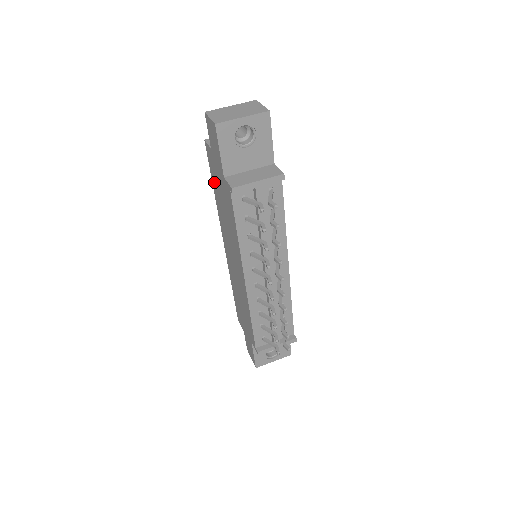
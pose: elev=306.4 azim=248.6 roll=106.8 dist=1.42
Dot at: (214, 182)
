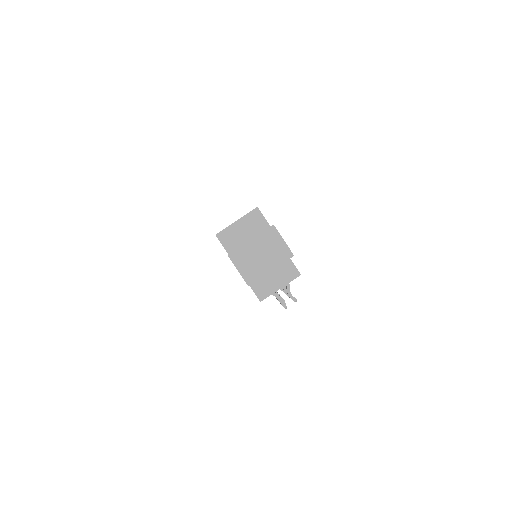
Dot at: occluded
